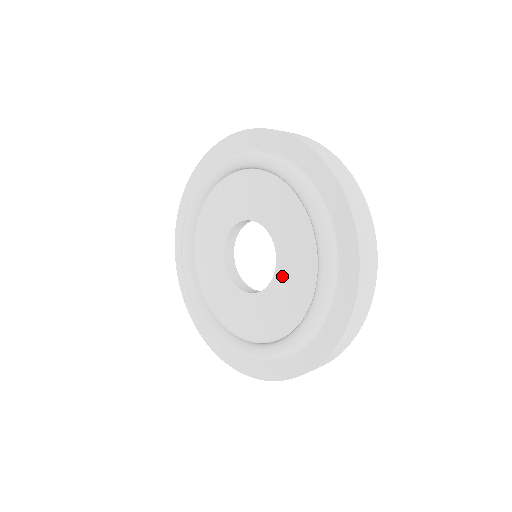
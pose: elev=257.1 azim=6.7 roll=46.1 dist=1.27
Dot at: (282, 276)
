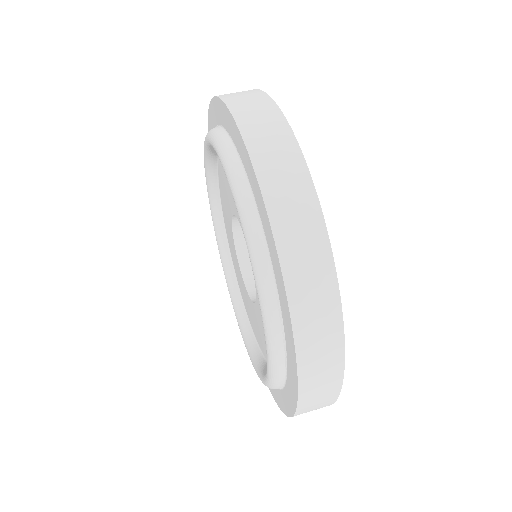
Dot at: occluded
